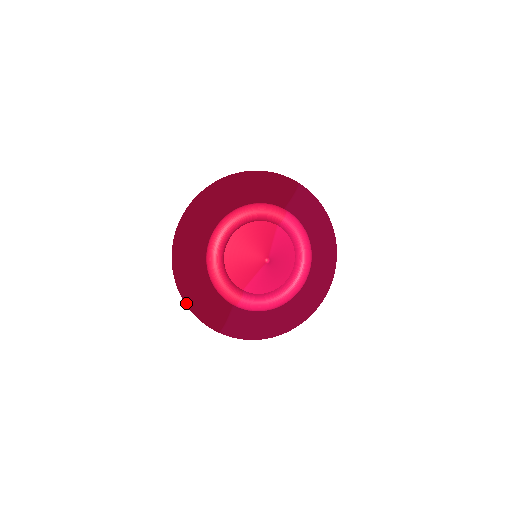
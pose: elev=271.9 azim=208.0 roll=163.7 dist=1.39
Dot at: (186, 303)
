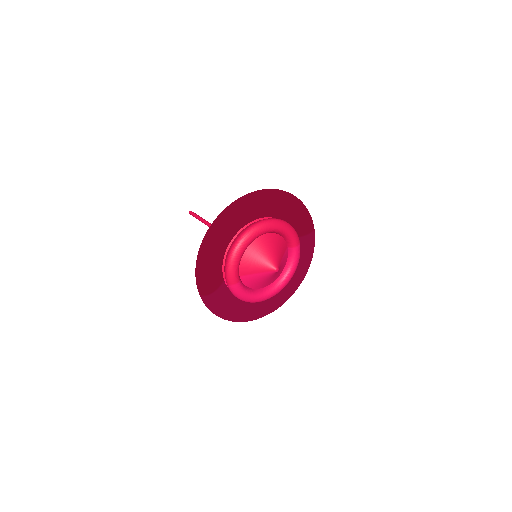
Dot at: (200, 261)
